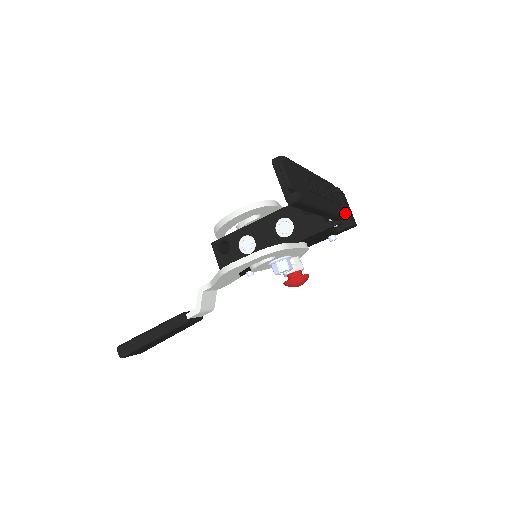
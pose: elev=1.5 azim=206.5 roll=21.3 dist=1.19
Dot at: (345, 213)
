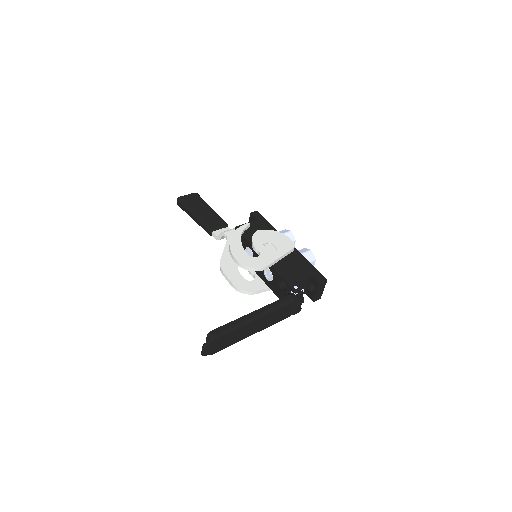
Dot at: (294, 313)
